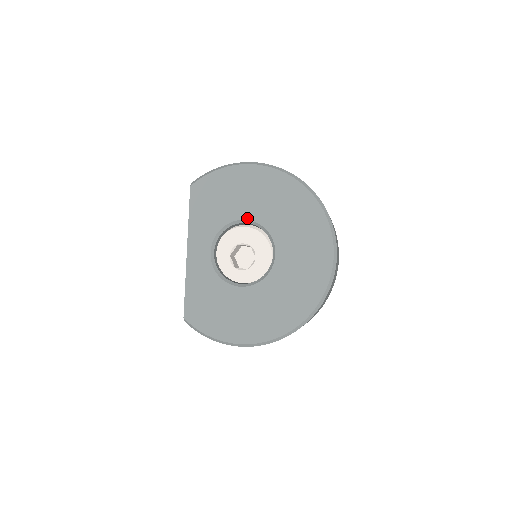
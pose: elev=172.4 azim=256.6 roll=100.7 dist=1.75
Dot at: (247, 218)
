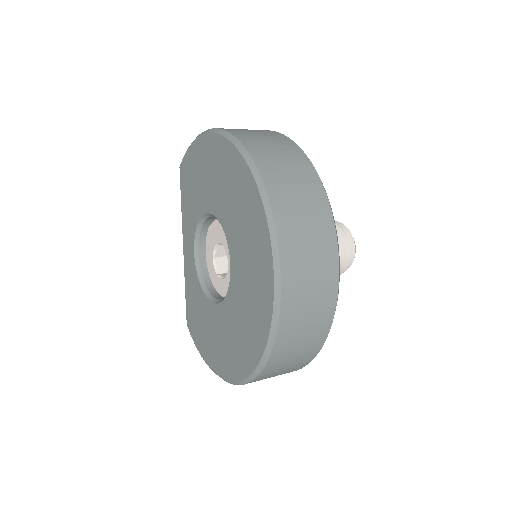
Dot at: (211, 211)
